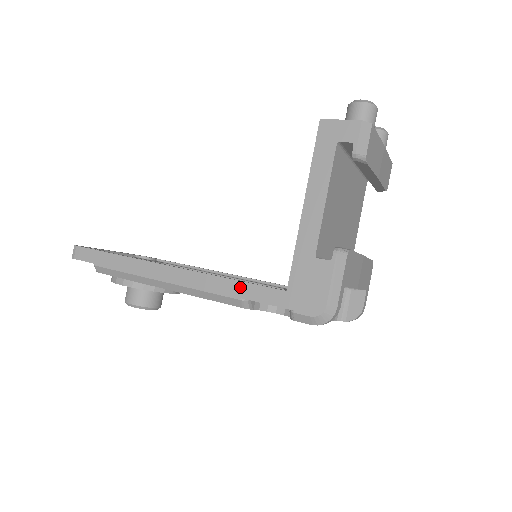
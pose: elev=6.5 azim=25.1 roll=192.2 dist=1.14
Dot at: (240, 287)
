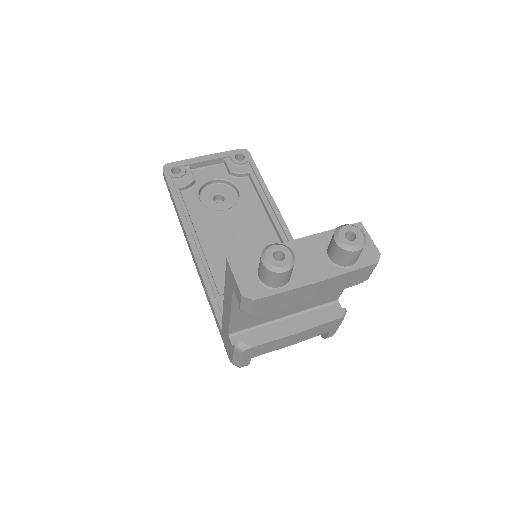
Dot at: (209, 299)
